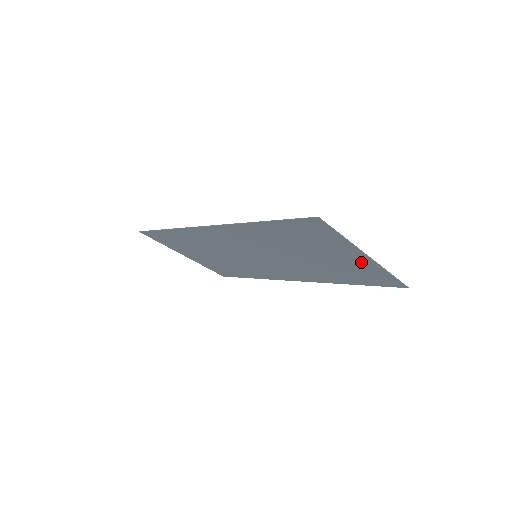
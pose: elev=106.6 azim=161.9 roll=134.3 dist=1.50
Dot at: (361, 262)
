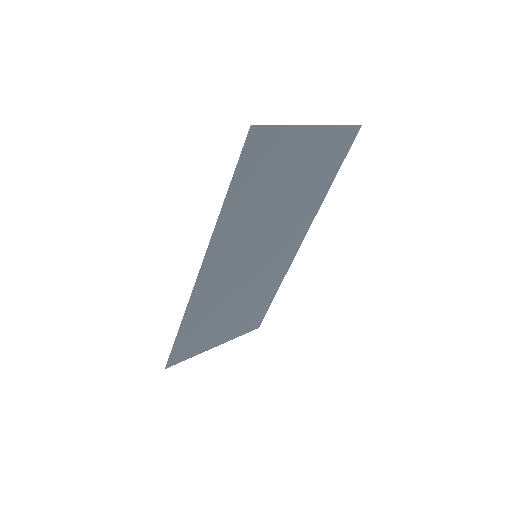
Dot at: (315, 141)
